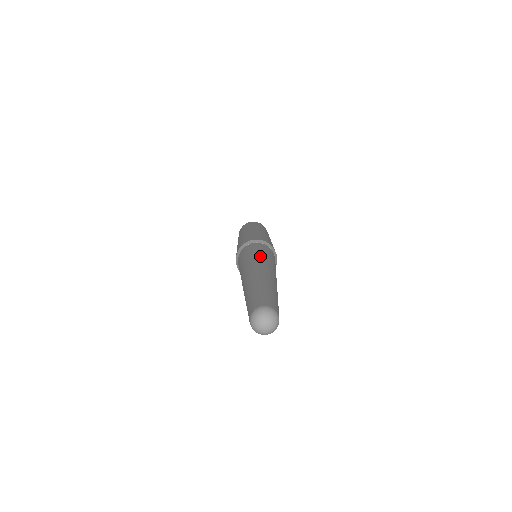
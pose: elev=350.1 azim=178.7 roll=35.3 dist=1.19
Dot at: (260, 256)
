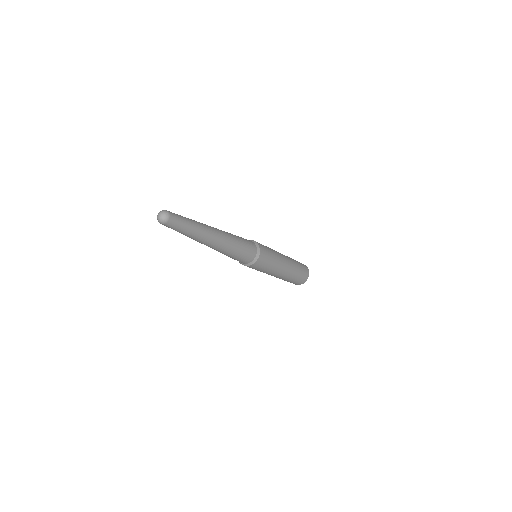
Dot at: occluded
